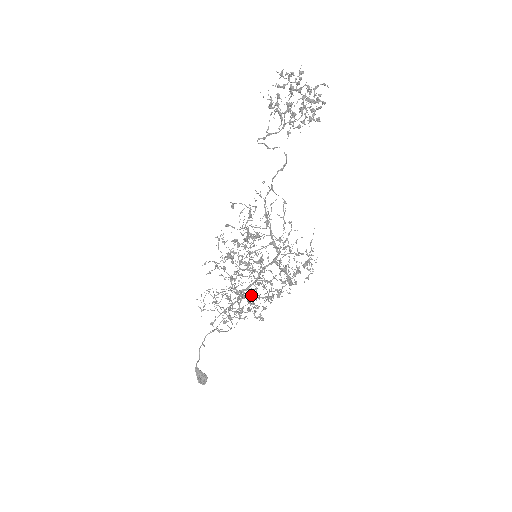
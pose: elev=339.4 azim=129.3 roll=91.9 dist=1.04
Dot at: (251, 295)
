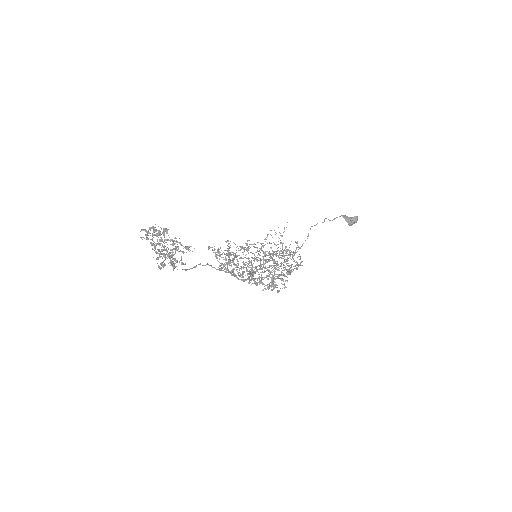
Dot at: (264, 271)
